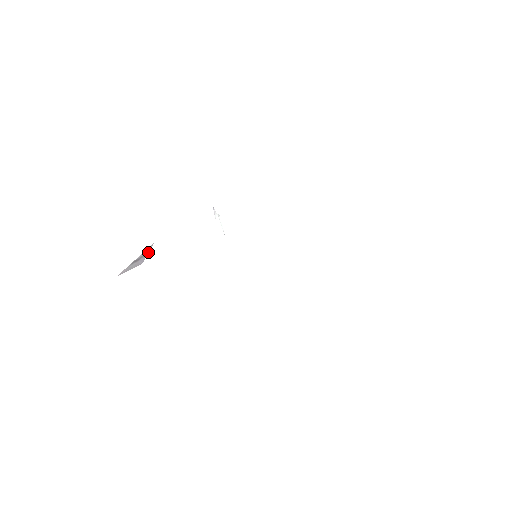
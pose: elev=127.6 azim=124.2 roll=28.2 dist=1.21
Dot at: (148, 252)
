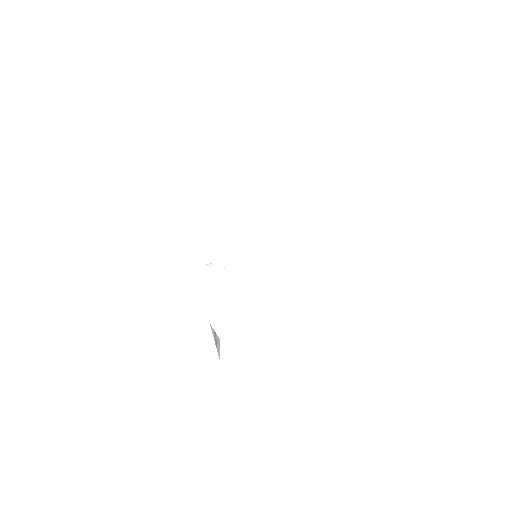
Dot at: (214, 331)
